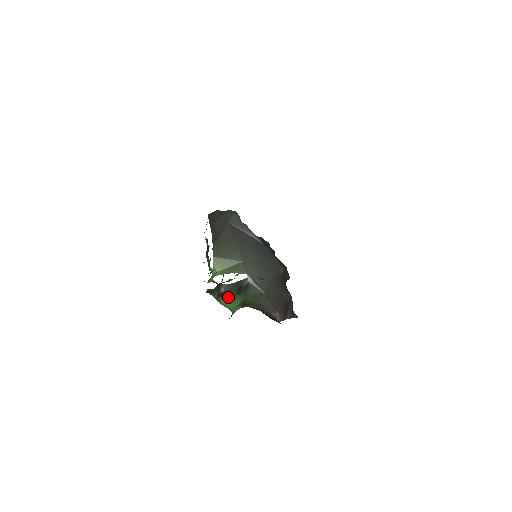
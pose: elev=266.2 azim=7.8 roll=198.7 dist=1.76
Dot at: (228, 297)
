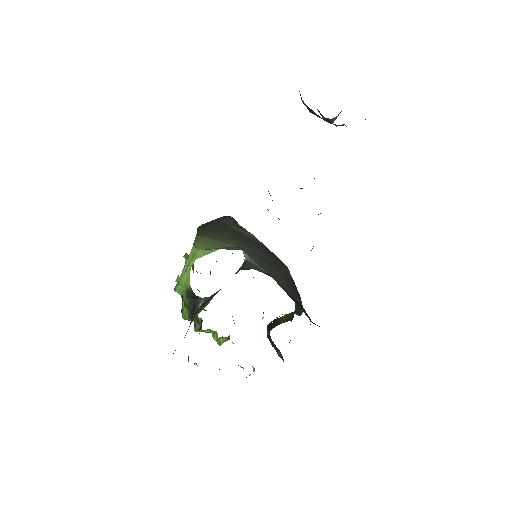
Dot at: occluded
